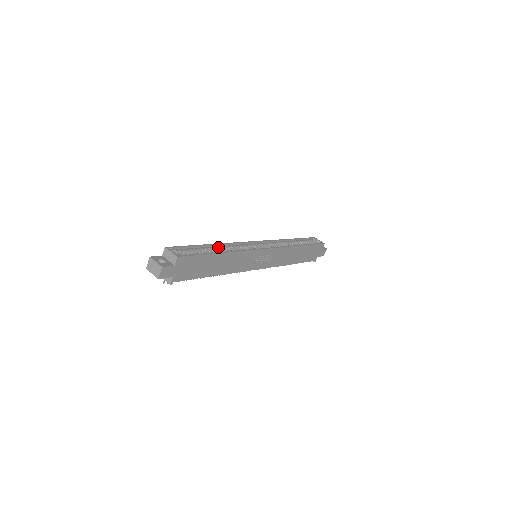
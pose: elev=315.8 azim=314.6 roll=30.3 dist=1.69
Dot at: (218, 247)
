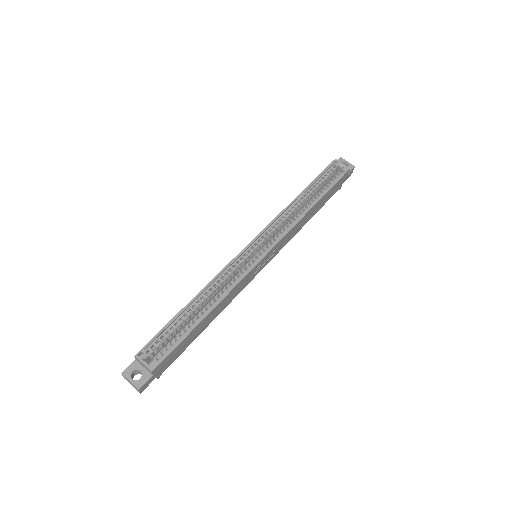
Dot at: (202, 296)
